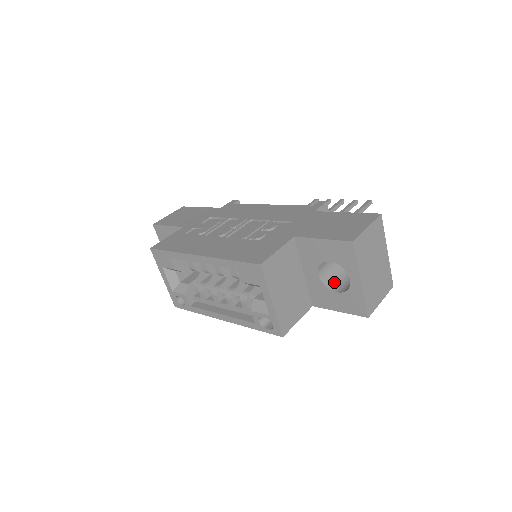
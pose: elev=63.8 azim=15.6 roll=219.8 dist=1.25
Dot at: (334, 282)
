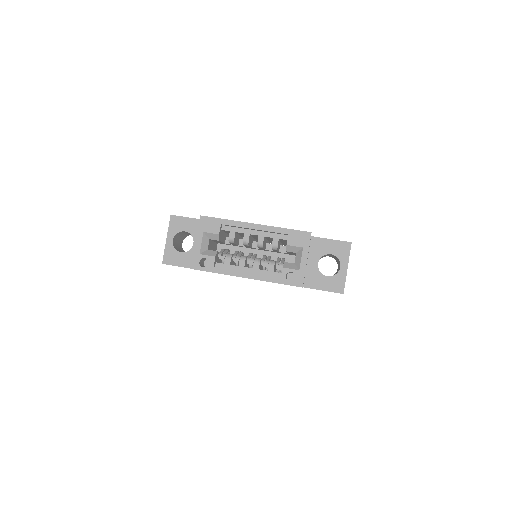
Dot at: occluded
